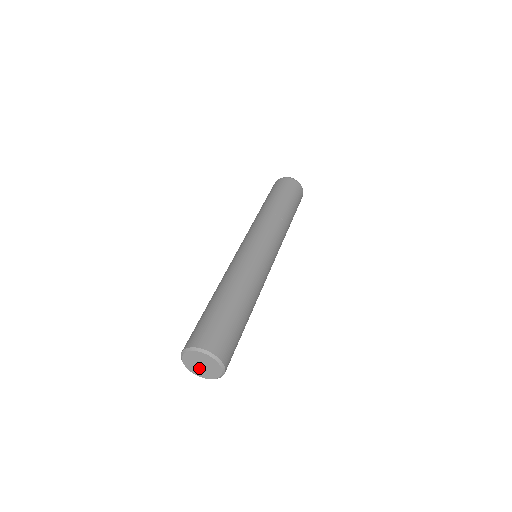
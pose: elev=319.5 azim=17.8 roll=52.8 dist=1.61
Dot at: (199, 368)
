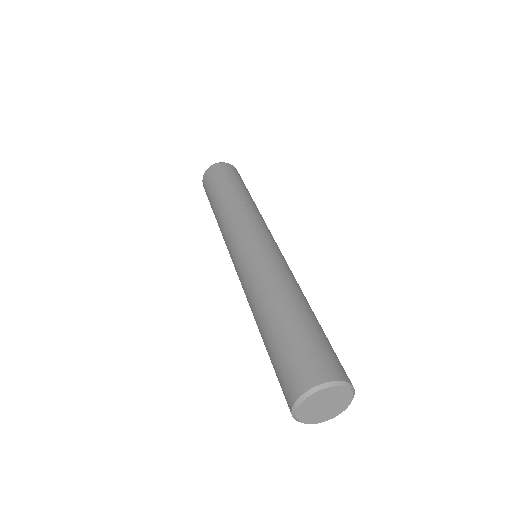
Dot at: (318, 411)
